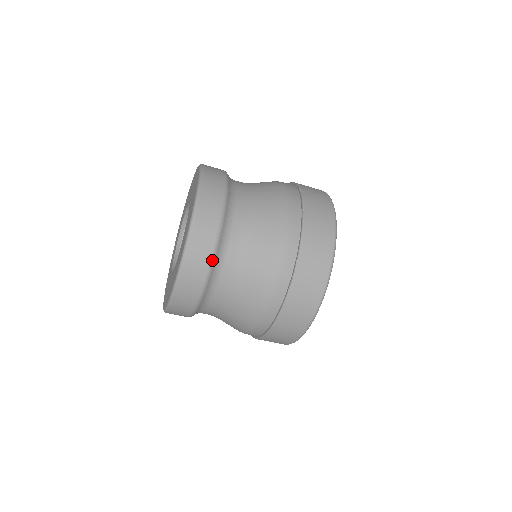
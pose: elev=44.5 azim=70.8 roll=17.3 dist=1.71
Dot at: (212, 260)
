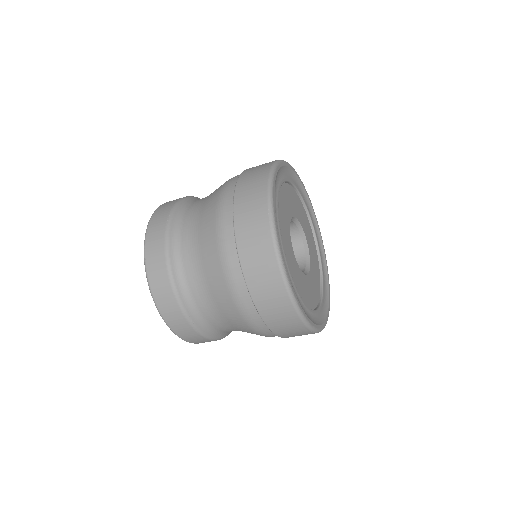
Dot at: (189, 320)
